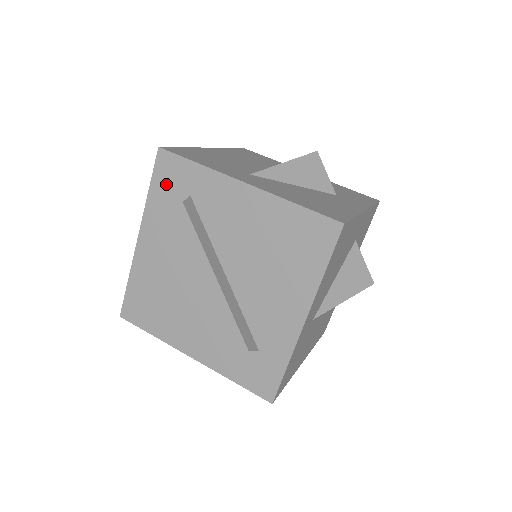
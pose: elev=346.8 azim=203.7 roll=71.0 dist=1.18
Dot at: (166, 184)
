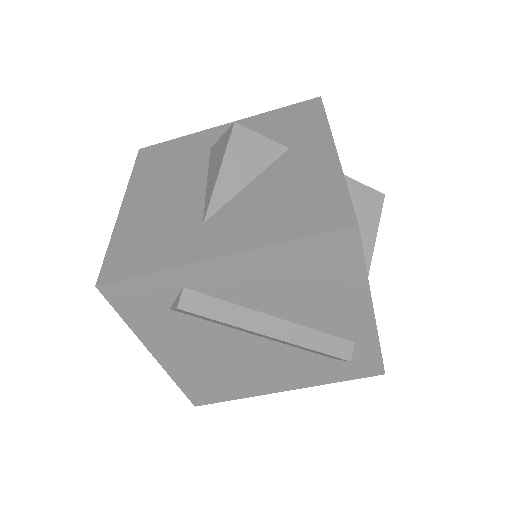
Dot at: (137, 307)
